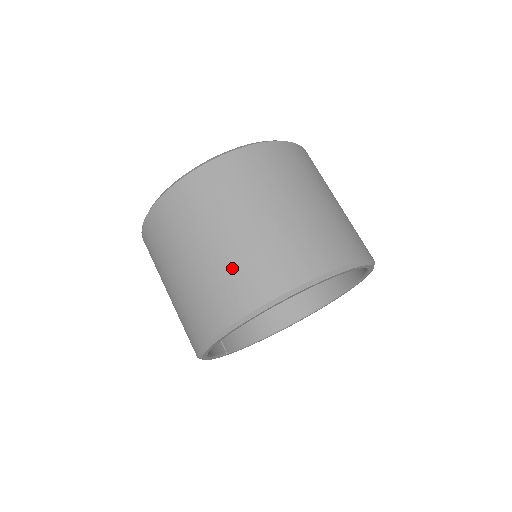
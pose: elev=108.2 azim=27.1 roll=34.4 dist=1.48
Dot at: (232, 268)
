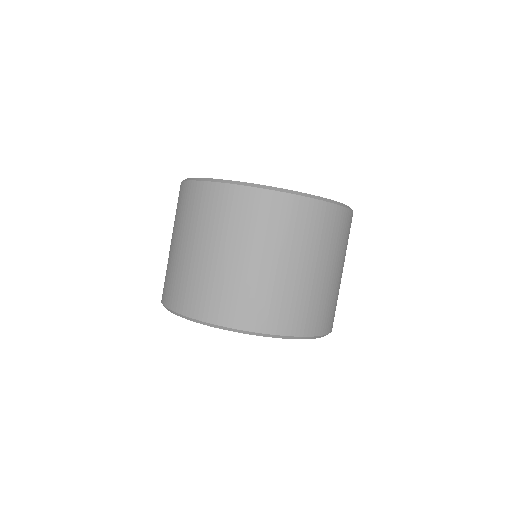
Dot at: (217, 283)
